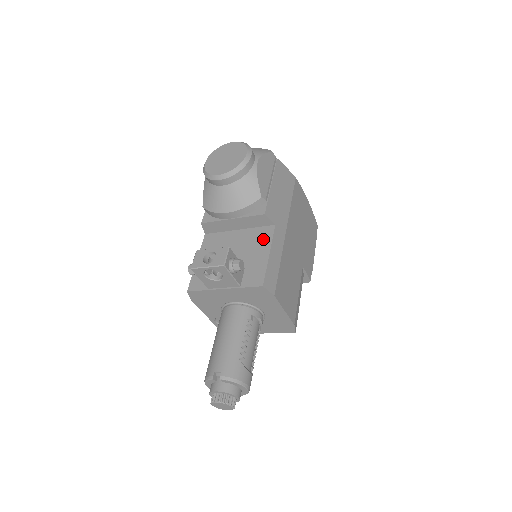
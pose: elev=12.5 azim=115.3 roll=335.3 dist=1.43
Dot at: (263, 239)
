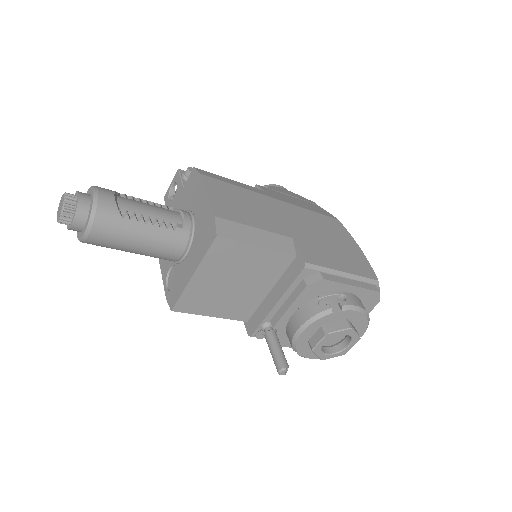
Dot at: occluded
